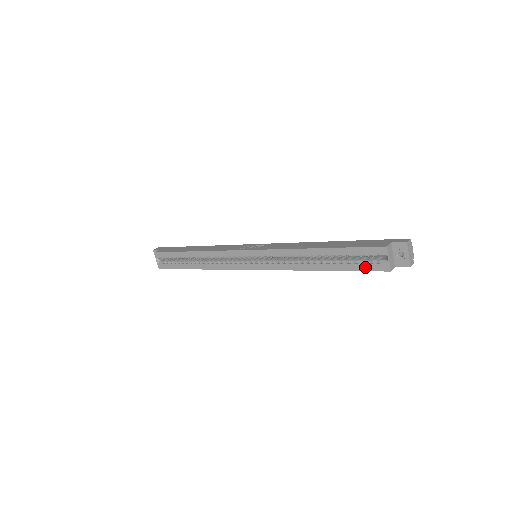
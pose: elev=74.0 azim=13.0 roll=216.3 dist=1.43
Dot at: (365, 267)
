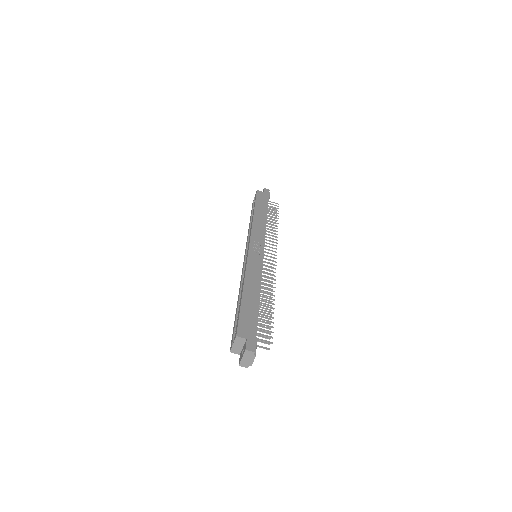
Dot at: (233, 332)
